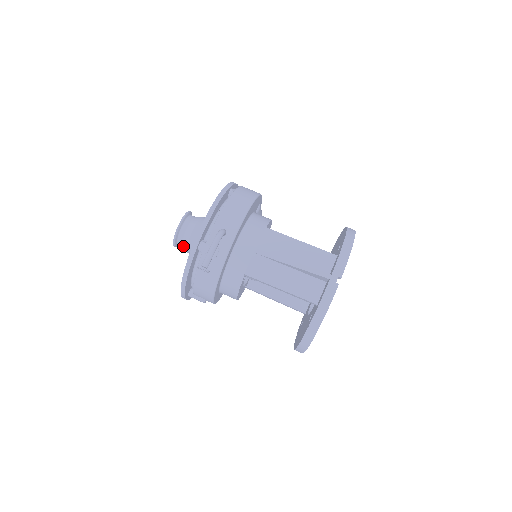
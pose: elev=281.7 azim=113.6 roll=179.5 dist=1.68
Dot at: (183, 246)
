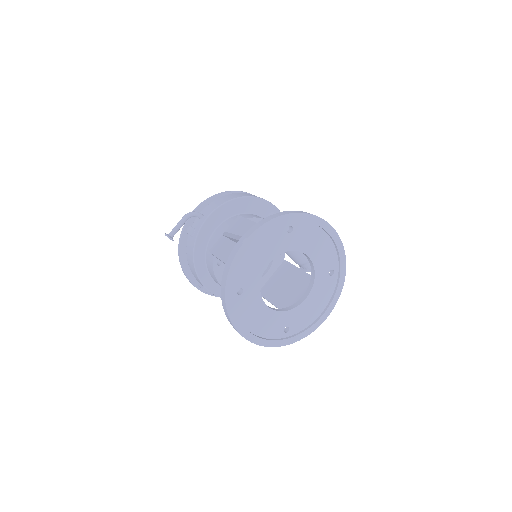
Dot at: occluded
